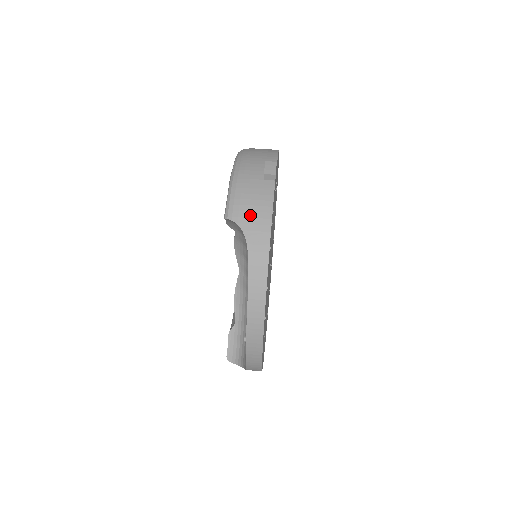
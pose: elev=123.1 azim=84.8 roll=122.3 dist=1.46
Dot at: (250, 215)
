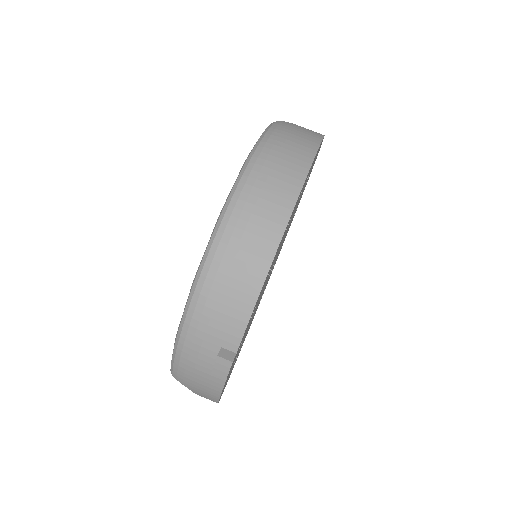
Dot at: (196, 387)
